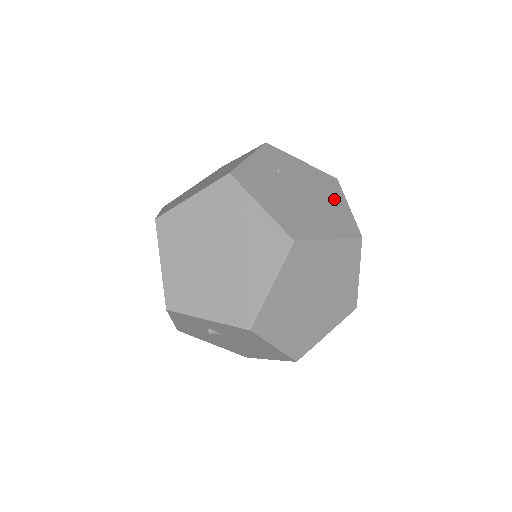
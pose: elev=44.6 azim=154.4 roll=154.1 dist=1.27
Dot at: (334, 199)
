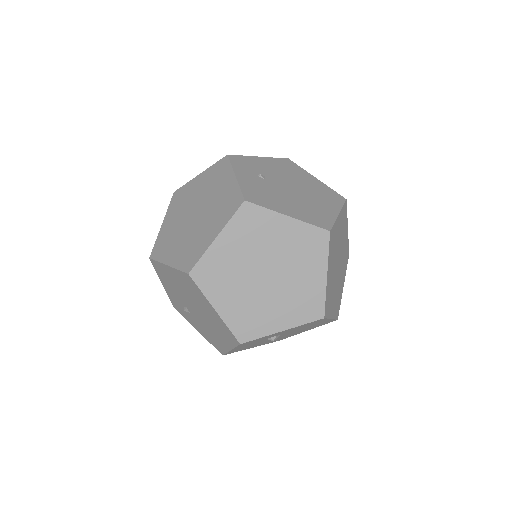
Dot at: (306, 178)
